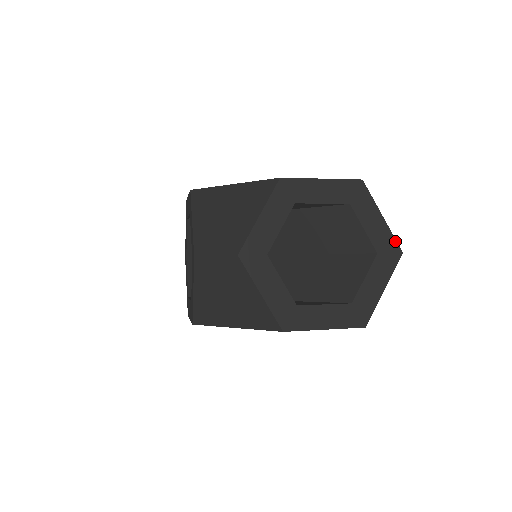
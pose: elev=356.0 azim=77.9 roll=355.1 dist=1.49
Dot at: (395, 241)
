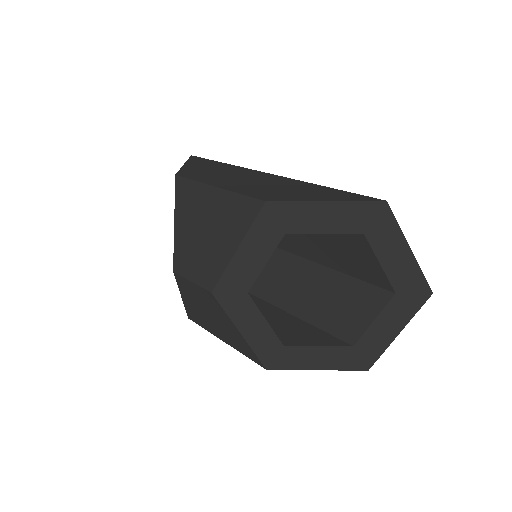
Dot at: (424, 279)
